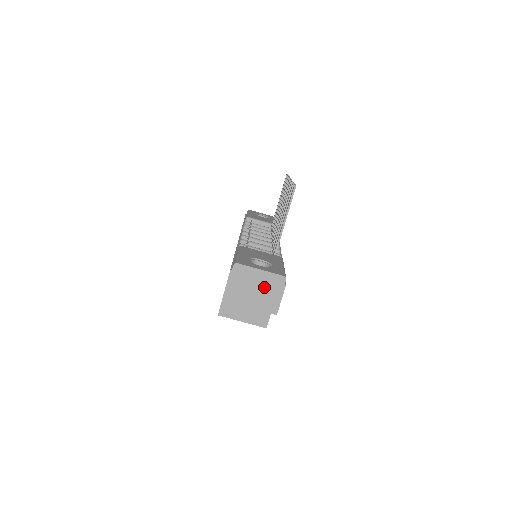
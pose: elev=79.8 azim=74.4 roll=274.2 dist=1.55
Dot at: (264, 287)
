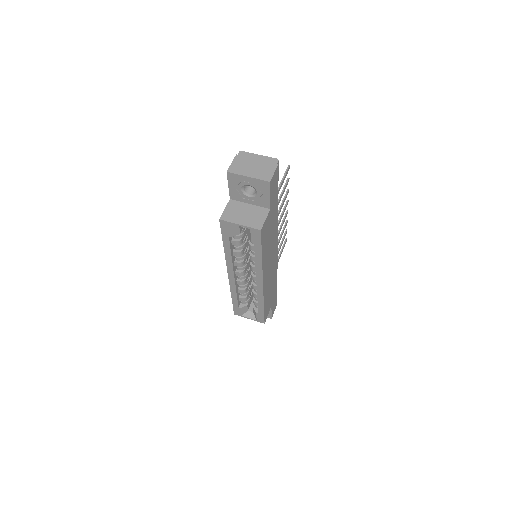
Dot at: (261, 165)
